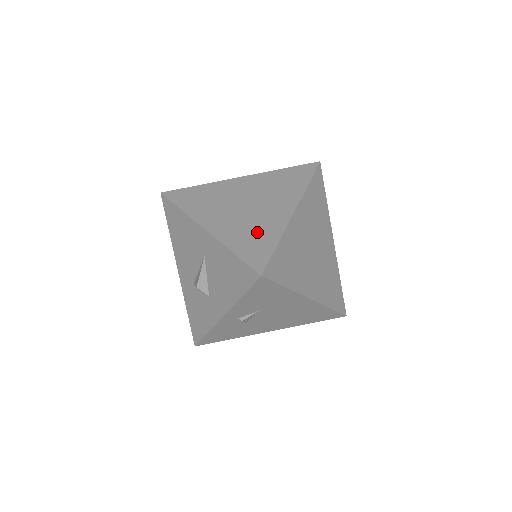
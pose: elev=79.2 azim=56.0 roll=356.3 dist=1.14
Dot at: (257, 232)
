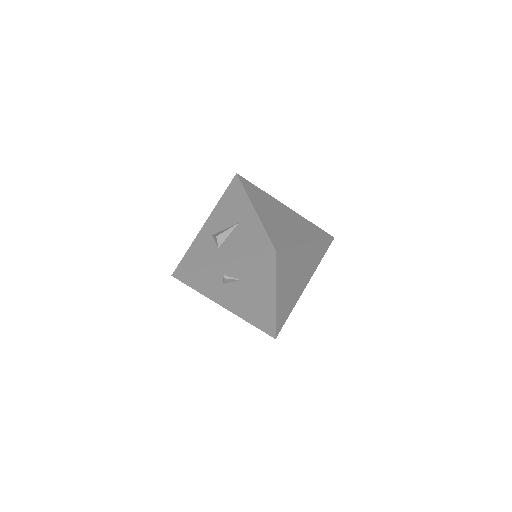
Dot at: (283, 233)
